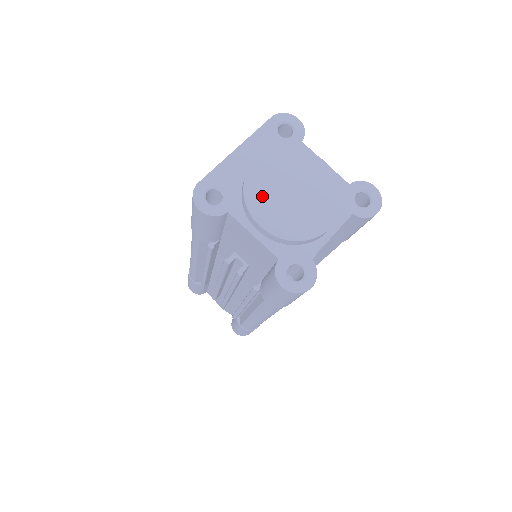
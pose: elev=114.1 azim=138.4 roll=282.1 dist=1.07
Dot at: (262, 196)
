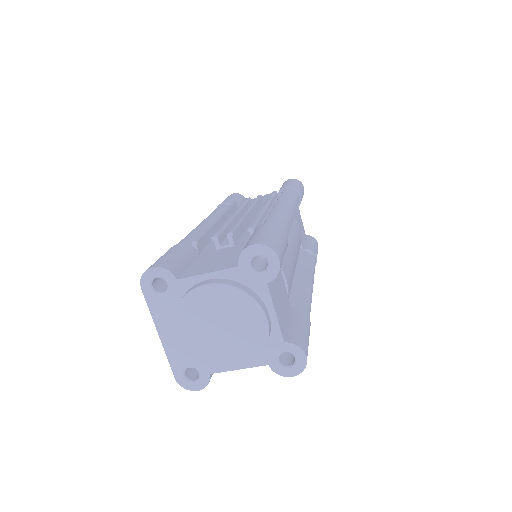
Dot at: (210, 354)
